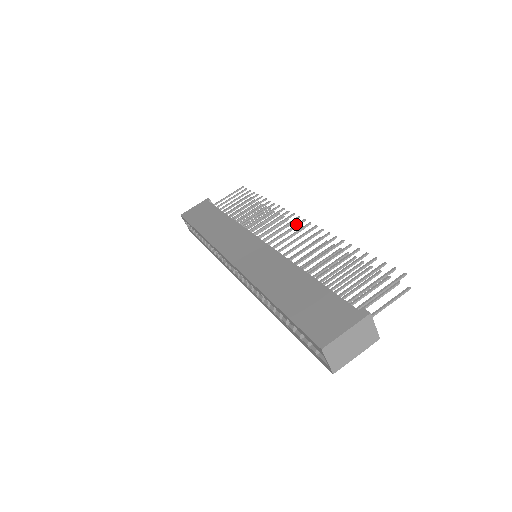
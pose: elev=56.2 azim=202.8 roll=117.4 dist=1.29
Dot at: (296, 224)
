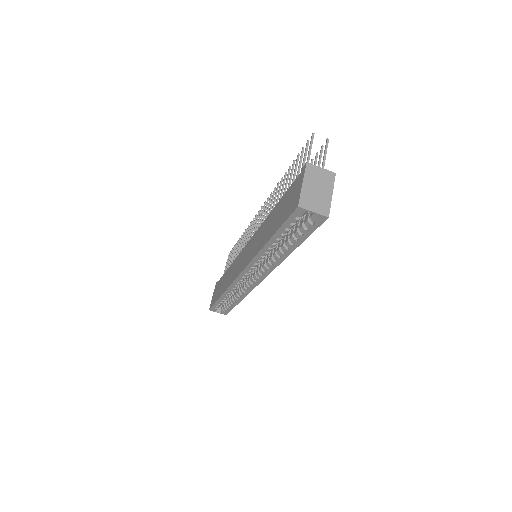
Dot at: (259, 214)
